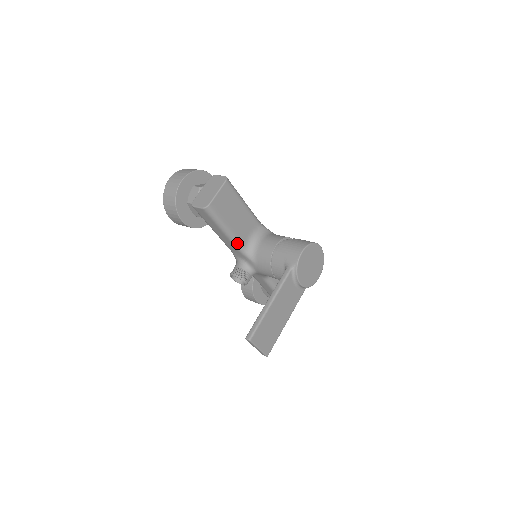
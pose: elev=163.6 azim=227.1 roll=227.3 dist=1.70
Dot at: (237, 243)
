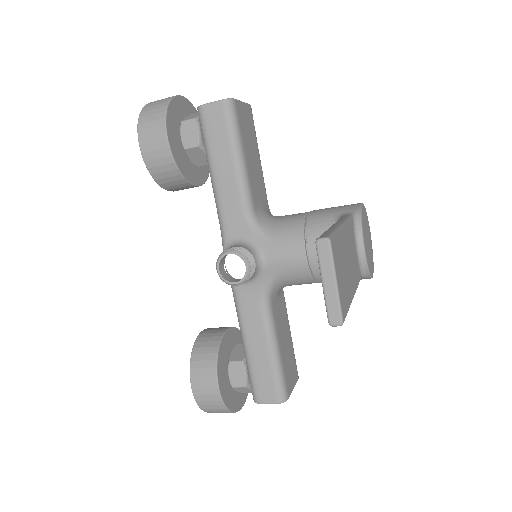
Dot at: (248, 195)
